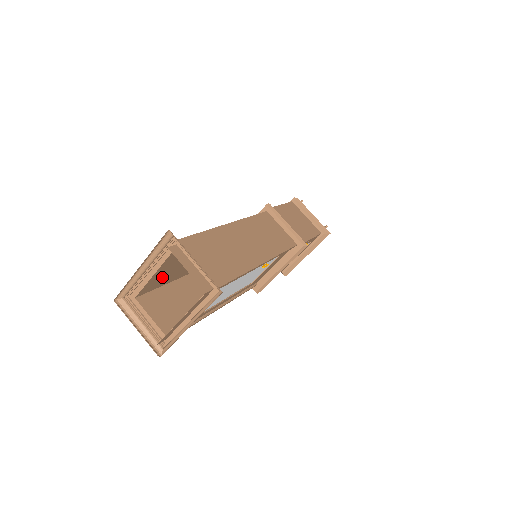
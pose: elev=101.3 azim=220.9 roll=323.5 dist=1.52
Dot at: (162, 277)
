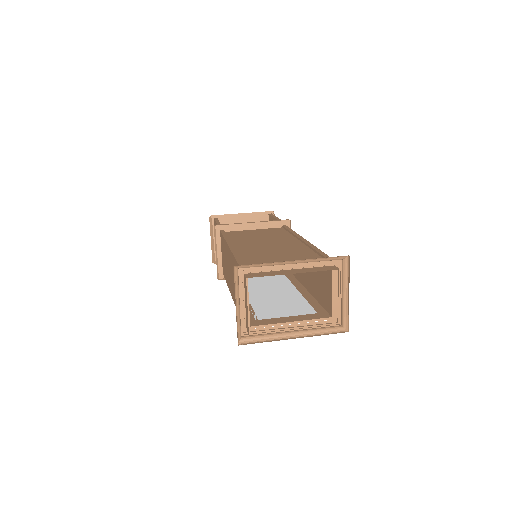
Dot at: occluded
